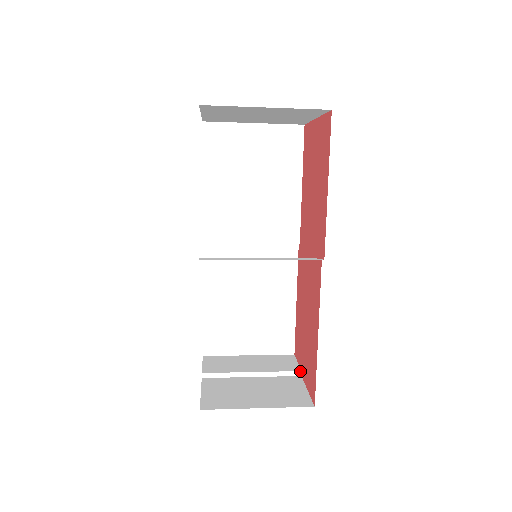
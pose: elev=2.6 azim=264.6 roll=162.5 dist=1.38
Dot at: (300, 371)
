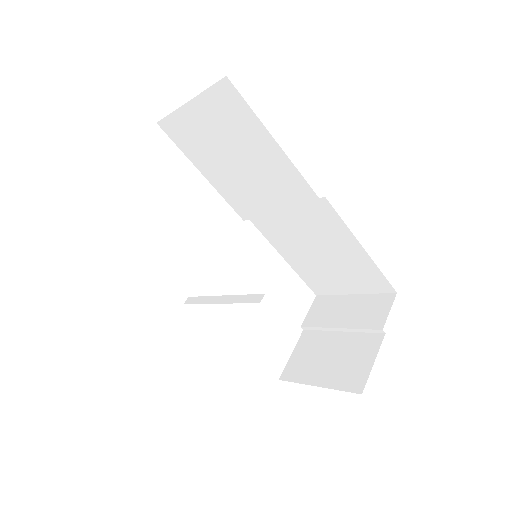
Dot at: (381, 330)
